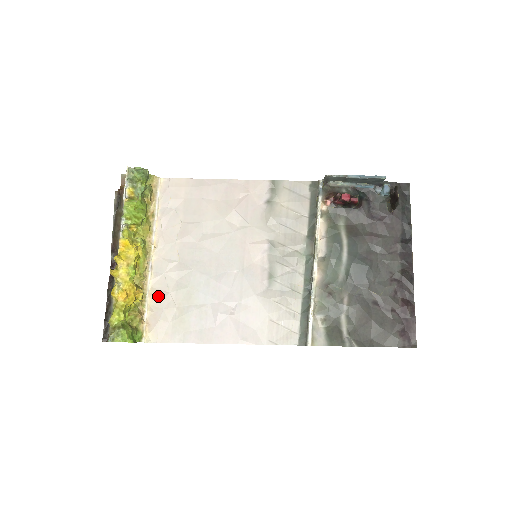
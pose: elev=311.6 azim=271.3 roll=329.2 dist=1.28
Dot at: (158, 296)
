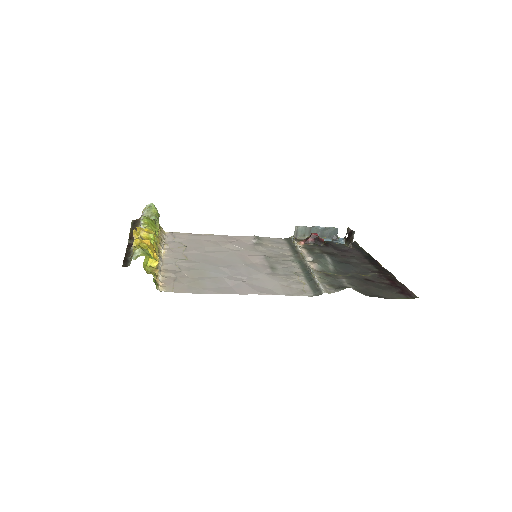
Dot at: (170, 272)
